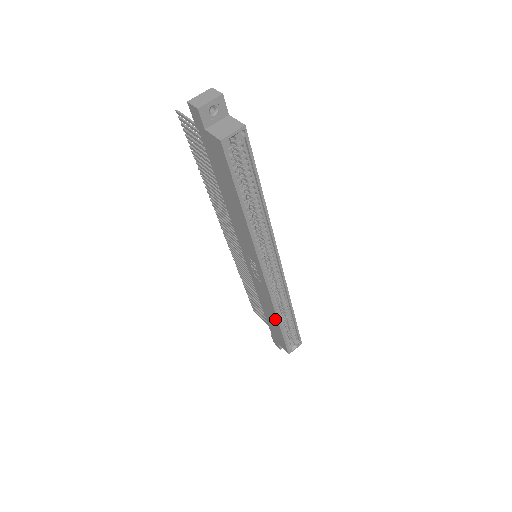
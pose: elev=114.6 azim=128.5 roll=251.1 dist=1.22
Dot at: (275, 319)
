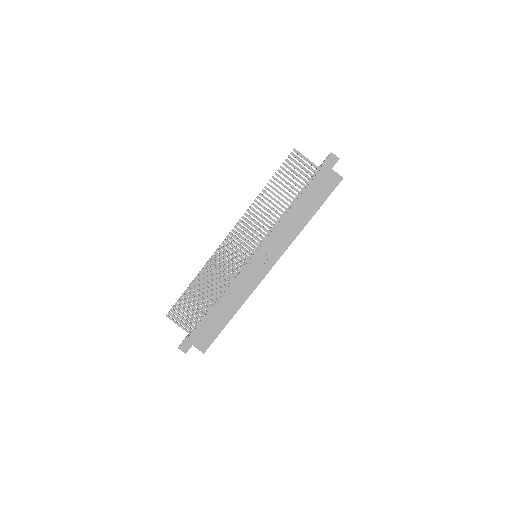
Dot at: (232, 311)
